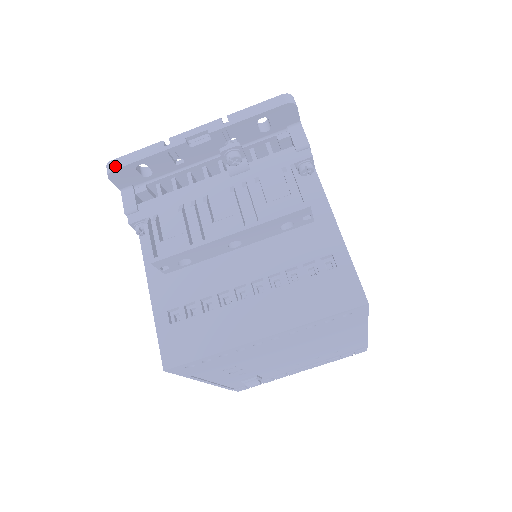
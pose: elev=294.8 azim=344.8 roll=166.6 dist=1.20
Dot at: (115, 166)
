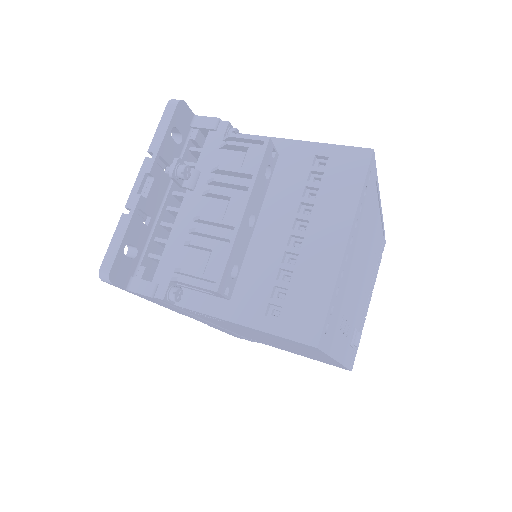
Dot at: (108, 267)
